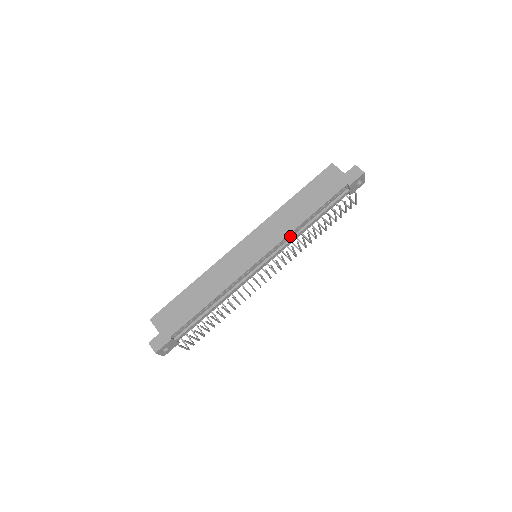
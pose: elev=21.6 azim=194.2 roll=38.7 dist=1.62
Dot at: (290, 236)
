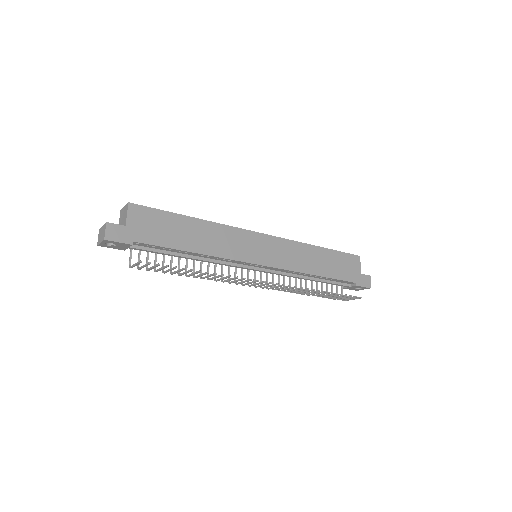
Dot at: (293, 272)
